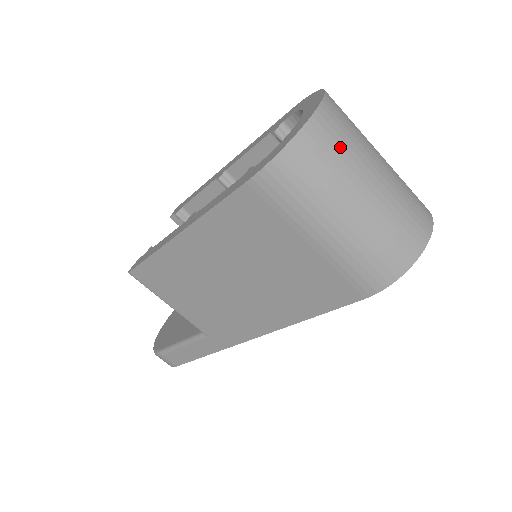
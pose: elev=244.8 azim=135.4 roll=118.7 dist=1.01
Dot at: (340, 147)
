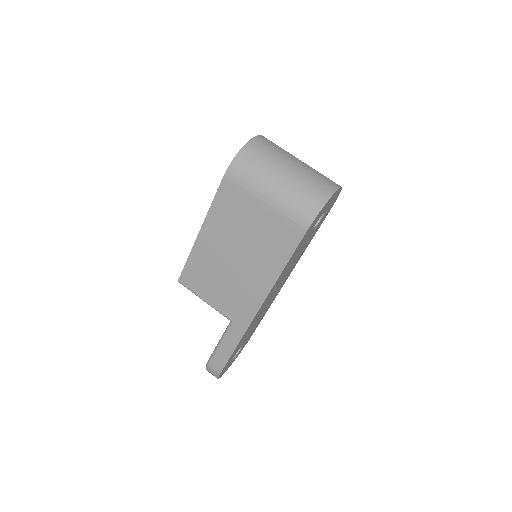
Dot at: (268, 151)
